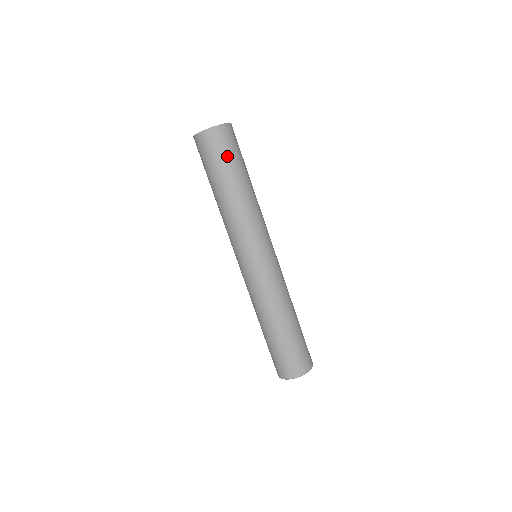
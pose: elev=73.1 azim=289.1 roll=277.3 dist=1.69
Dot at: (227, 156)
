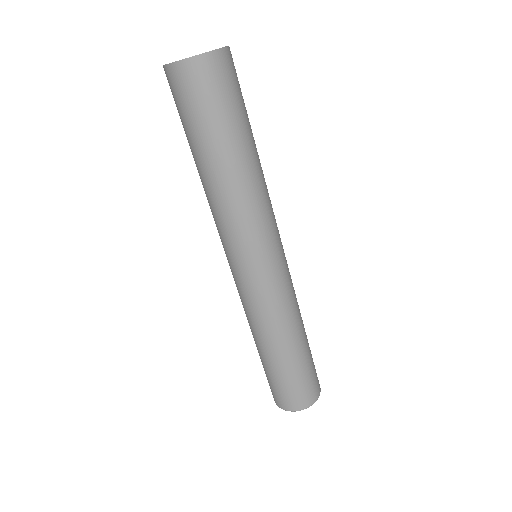
Dot at: (222, 108)
